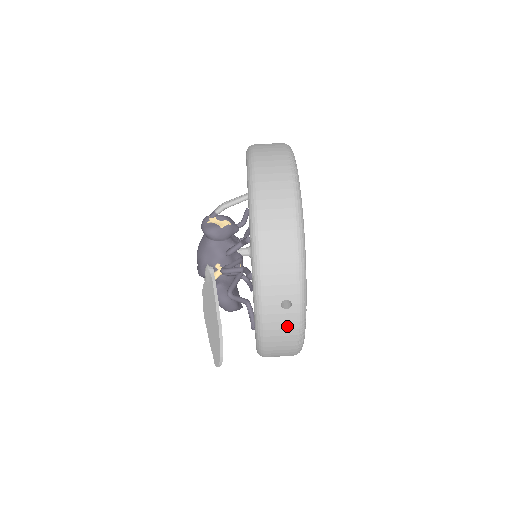
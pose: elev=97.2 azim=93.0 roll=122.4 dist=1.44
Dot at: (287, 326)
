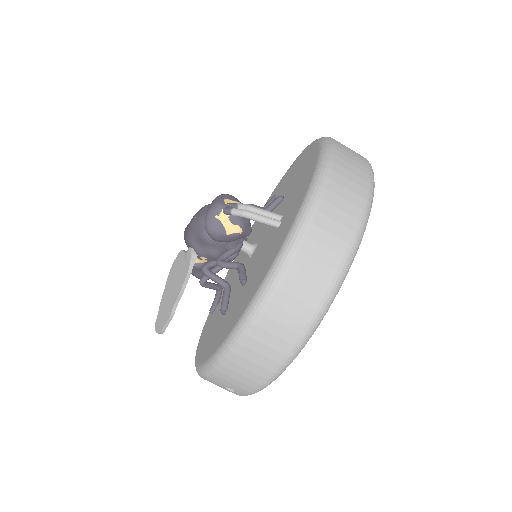
Dot at: occluded
